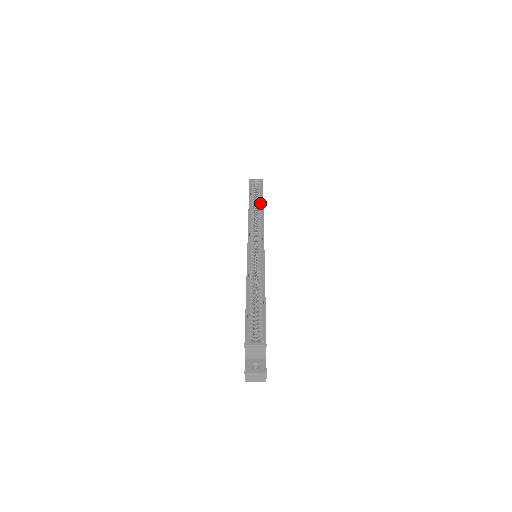
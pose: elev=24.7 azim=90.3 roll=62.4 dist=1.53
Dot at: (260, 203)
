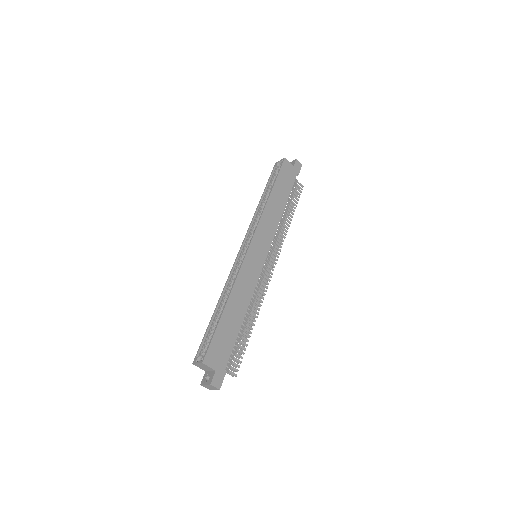
Dot at: (272, 192)
